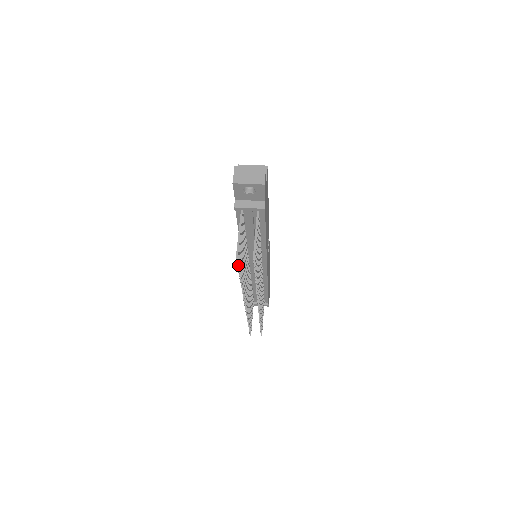
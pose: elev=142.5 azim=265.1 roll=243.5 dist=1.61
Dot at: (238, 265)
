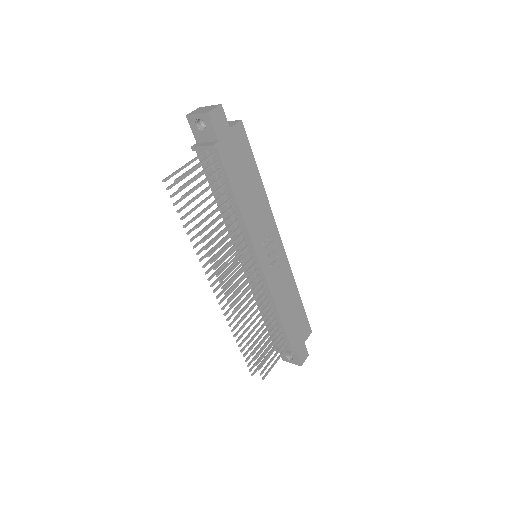
Dot at: (170, 196)
